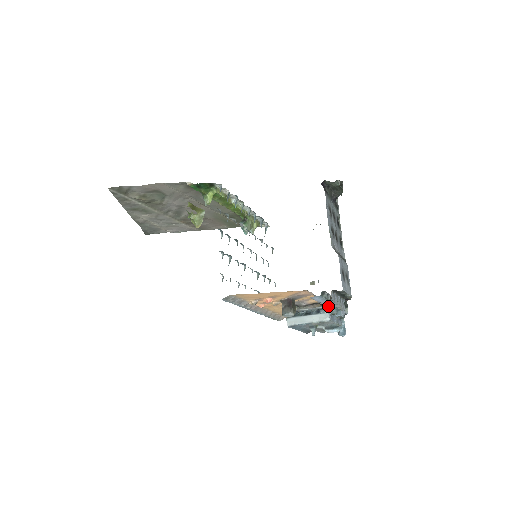
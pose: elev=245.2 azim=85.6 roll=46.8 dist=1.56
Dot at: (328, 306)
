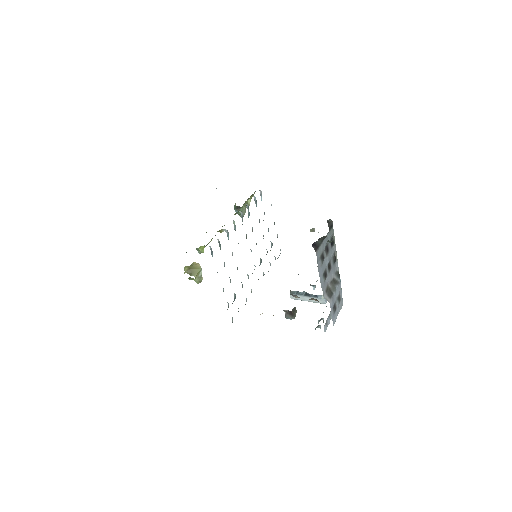
Dot at: occluded
